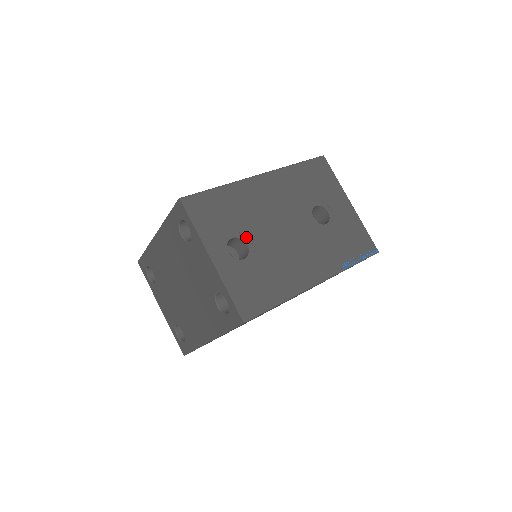
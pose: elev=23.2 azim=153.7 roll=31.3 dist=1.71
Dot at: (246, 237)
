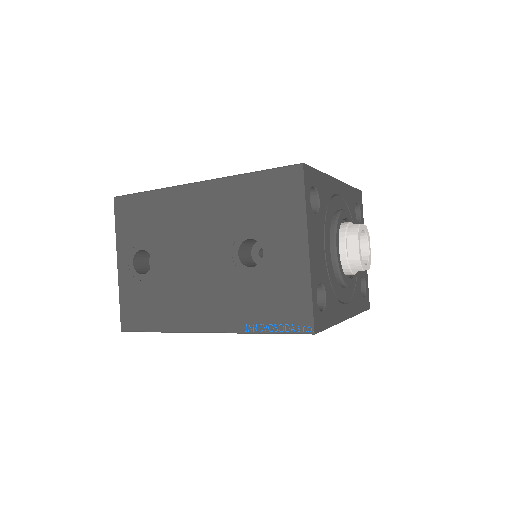
Dot at: (154, 253)
